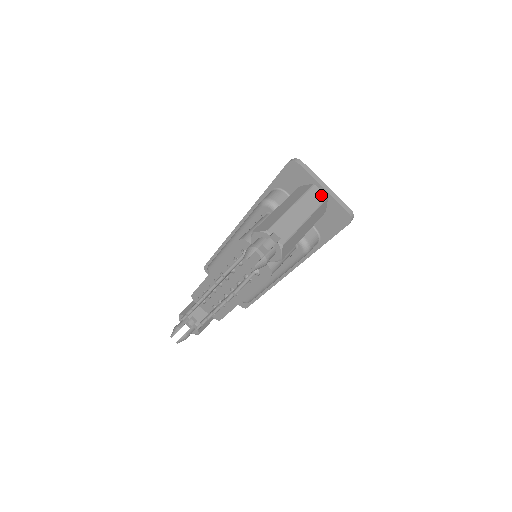
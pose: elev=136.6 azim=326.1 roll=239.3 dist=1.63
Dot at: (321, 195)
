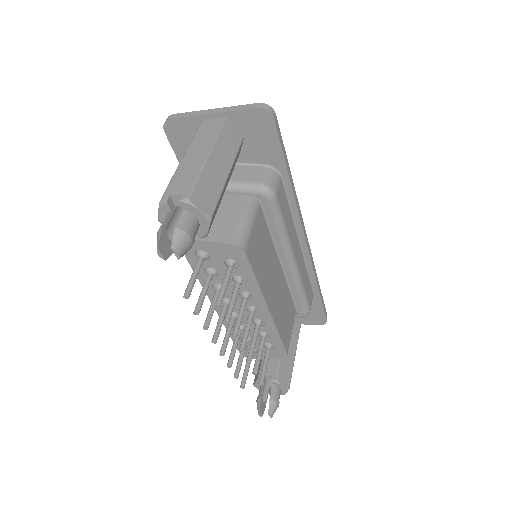
Dot at: (215, 122)
